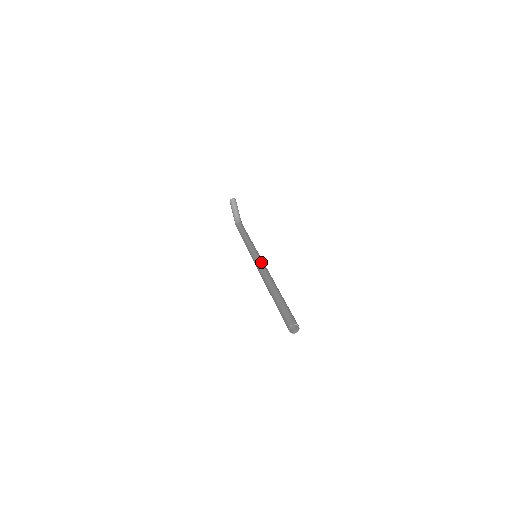
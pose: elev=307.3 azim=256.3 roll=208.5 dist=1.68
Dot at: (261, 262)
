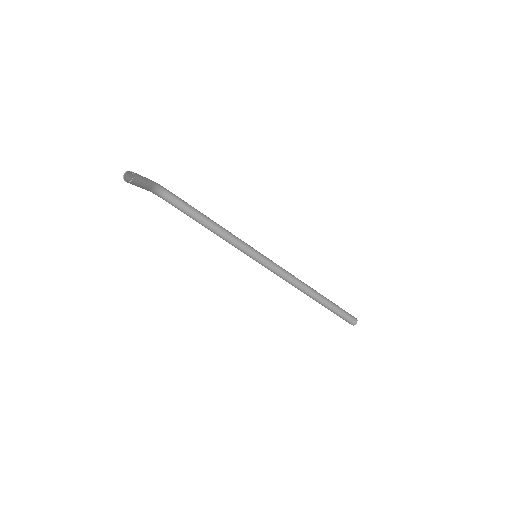
Dot at: (276, 269)
